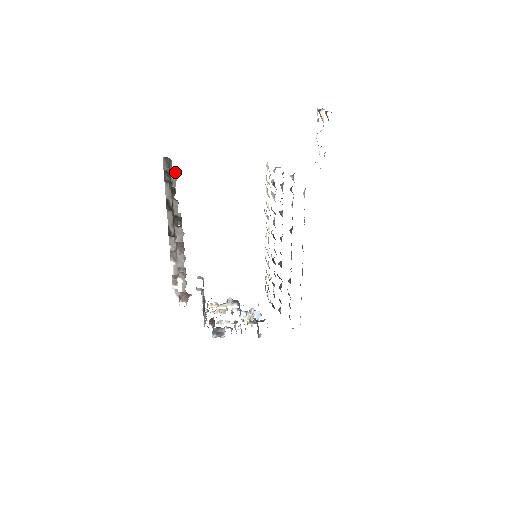
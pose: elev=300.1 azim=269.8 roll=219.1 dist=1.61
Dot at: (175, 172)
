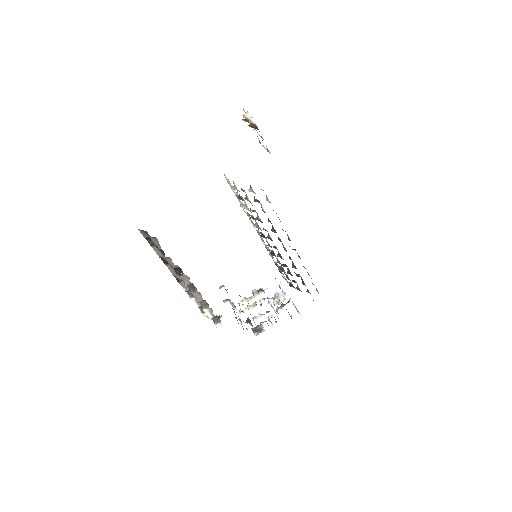
Dot at: (154, 238)
